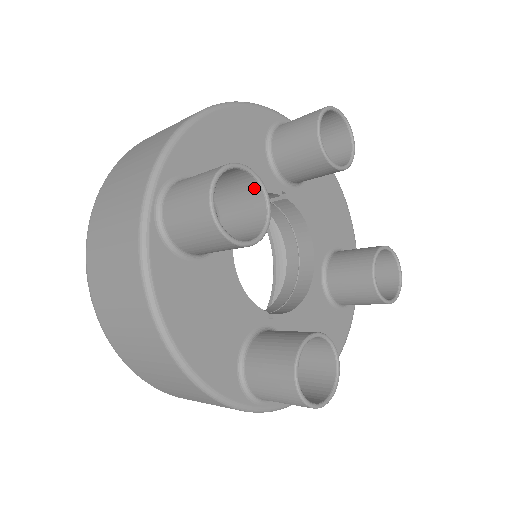
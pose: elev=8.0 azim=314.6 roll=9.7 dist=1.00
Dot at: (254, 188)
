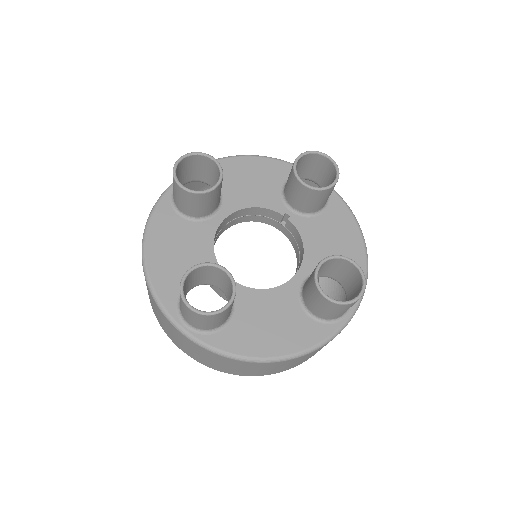
Dot at: (219, 173)
